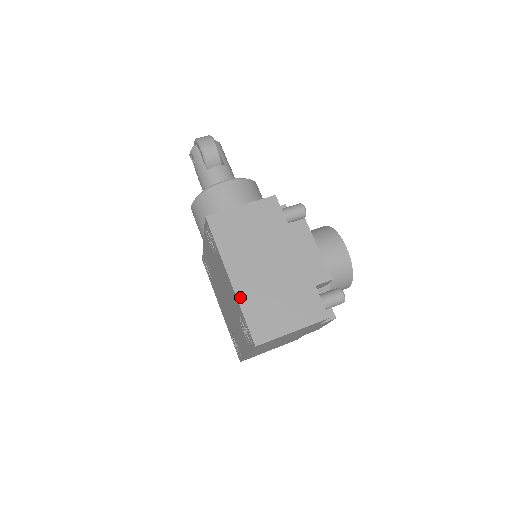
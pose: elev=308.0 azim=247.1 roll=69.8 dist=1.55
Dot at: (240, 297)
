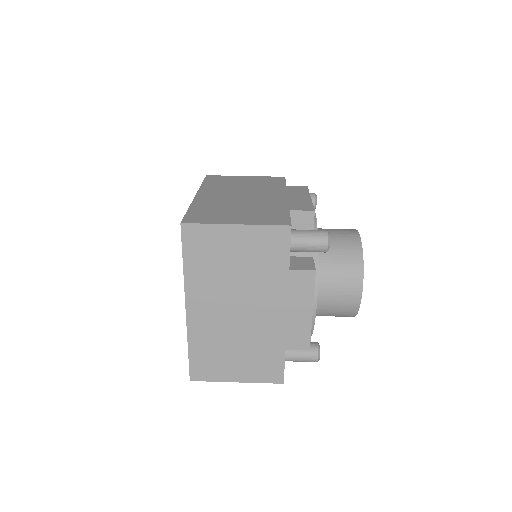
Dot at: (196, 202)
